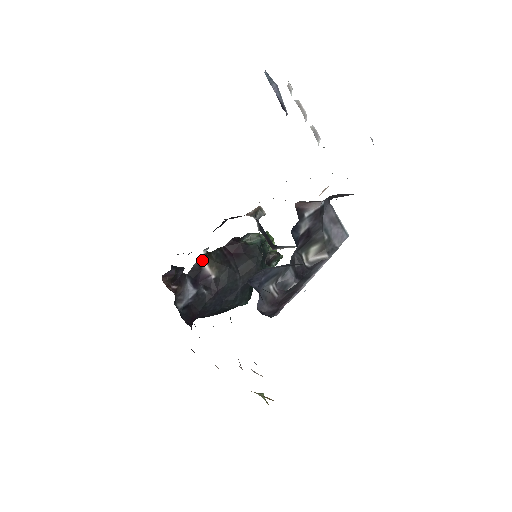
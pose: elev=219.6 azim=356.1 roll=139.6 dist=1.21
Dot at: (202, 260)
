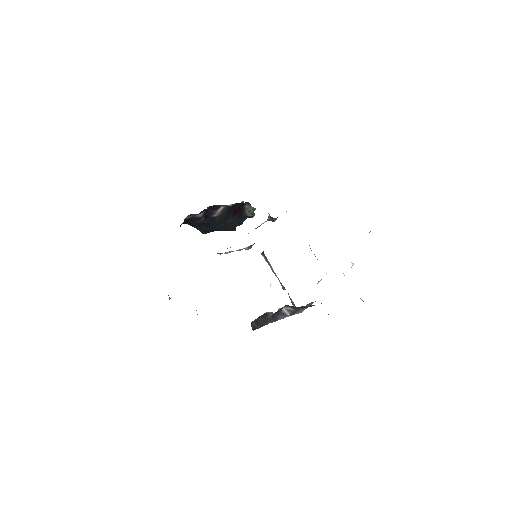
Dot at: (224, 206)
